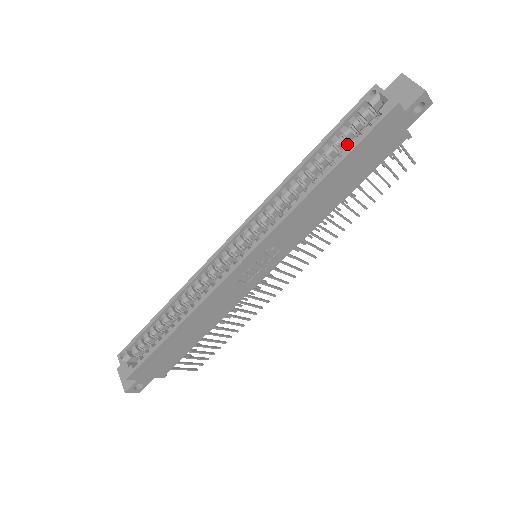
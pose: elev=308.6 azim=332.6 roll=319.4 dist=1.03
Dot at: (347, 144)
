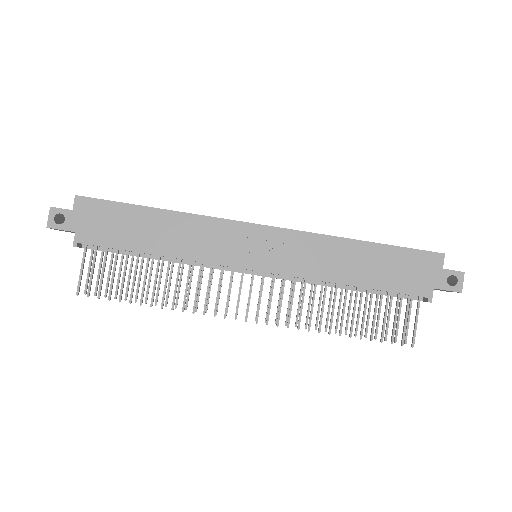
Dot at: occluded
